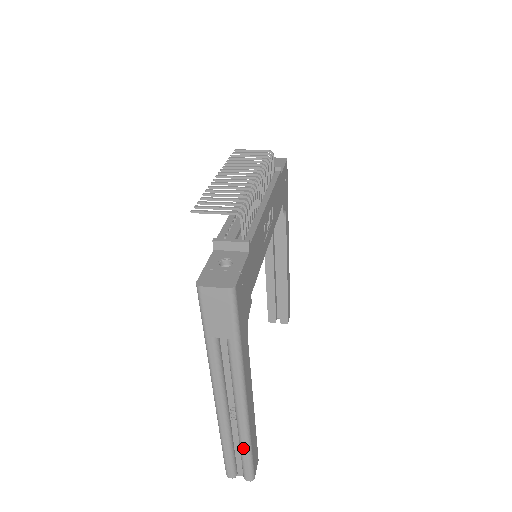
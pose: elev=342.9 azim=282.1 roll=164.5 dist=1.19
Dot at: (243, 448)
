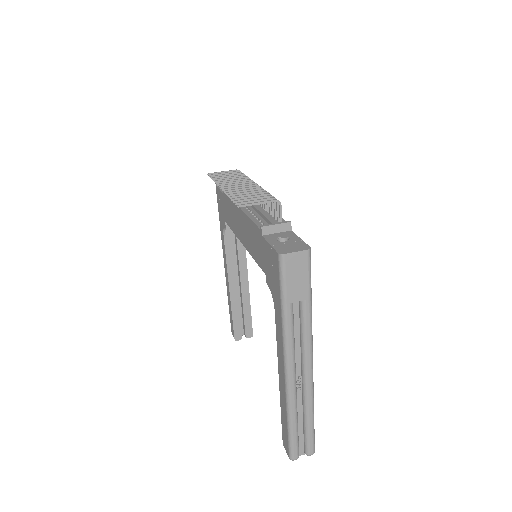
Dot at: (309, 417)
